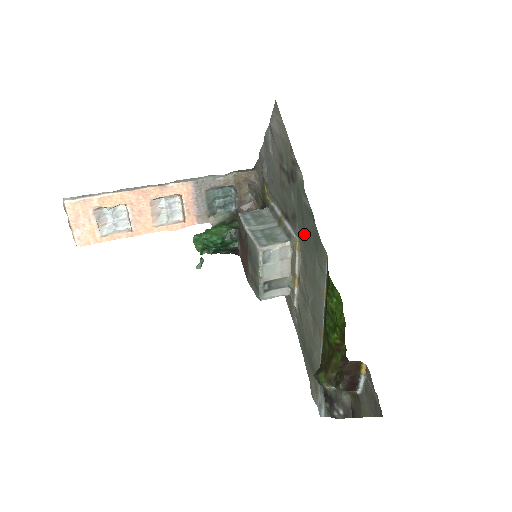
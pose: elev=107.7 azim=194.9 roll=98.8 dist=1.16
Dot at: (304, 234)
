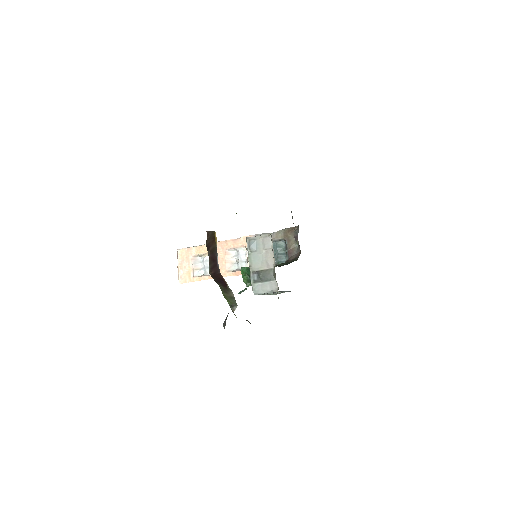
Dot at: occluded
